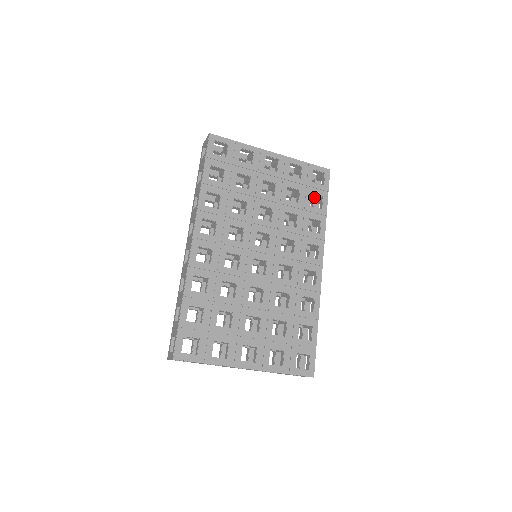
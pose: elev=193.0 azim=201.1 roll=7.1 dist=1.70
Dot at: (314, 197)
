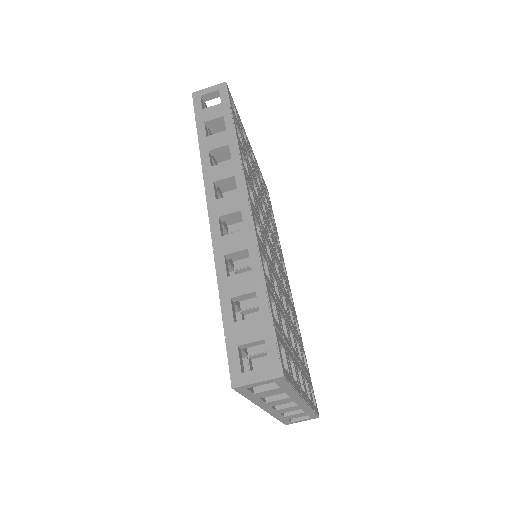
Dot at: occluded
